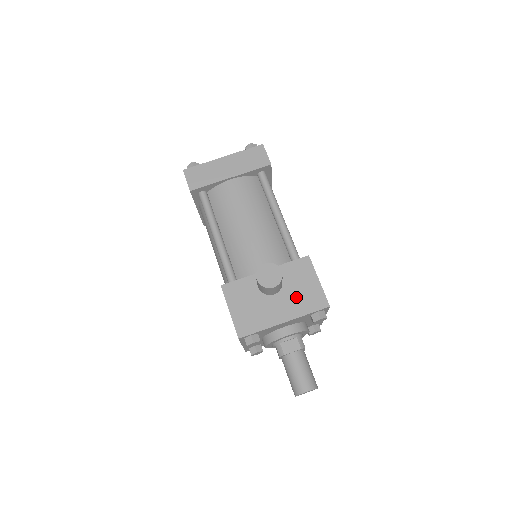
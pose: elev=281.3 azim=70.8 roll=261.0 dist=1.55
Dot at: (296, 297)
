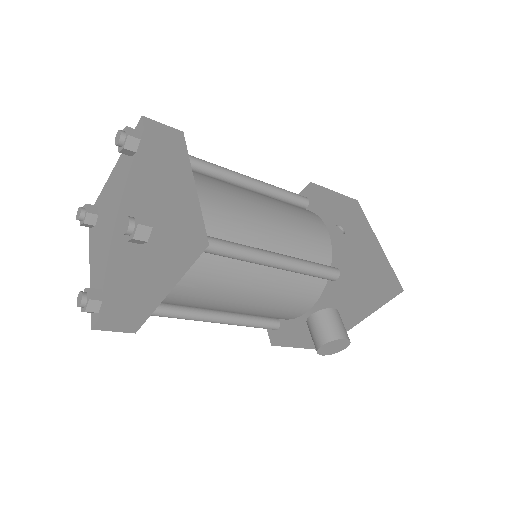
Dot at: (360, 307)
